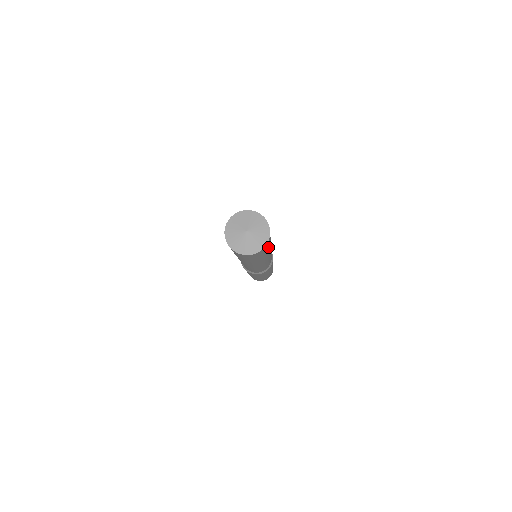
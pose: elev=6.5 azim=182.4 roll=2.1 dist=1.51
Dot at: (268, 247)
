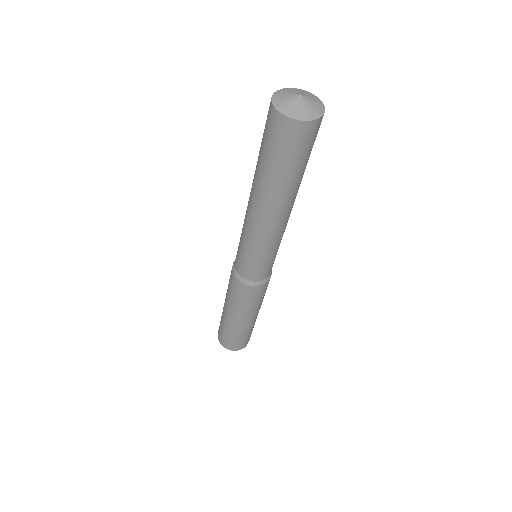
Dot at: (309, 153)
